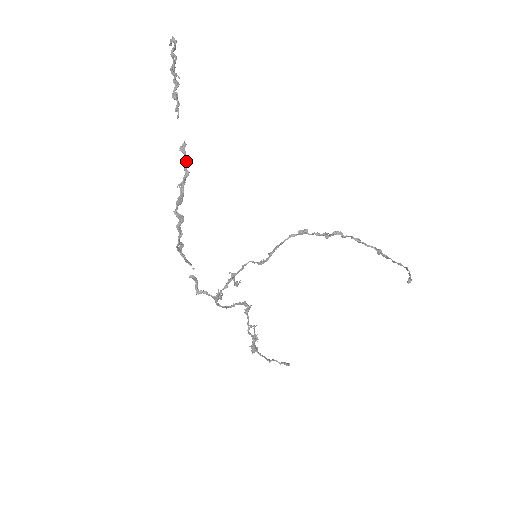
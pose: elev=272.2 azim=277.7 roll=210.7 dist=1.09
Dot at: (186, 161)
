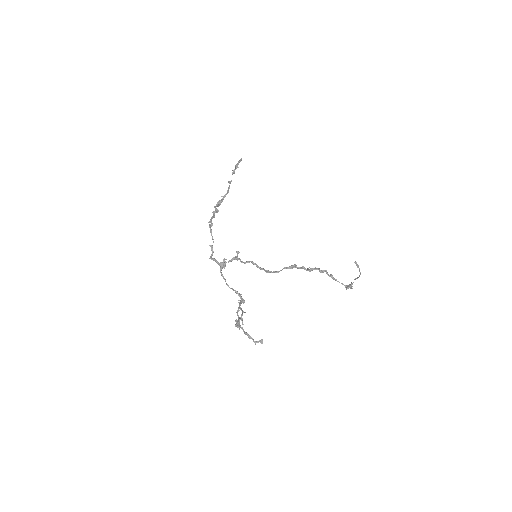
Dot at: occluded
